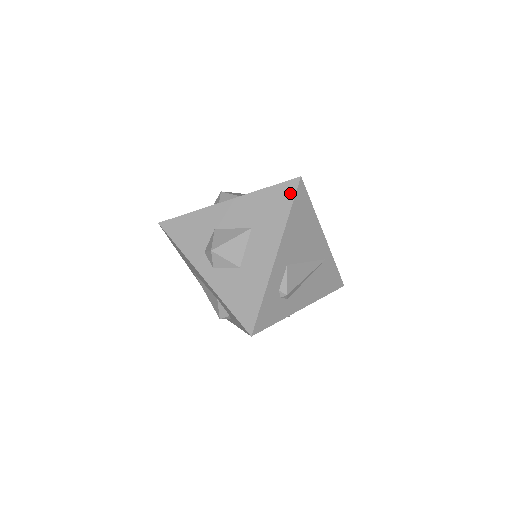
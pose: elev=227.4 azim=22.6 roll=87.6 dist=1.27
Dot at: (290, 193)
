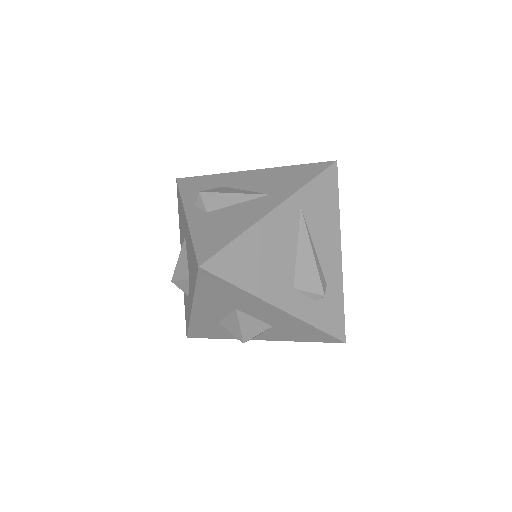
Dot at: (215, 280)
